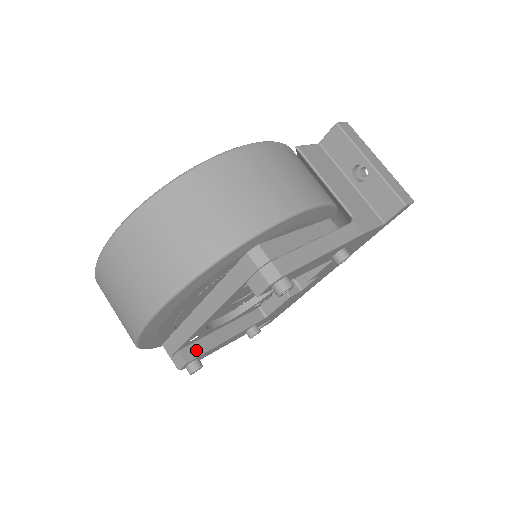
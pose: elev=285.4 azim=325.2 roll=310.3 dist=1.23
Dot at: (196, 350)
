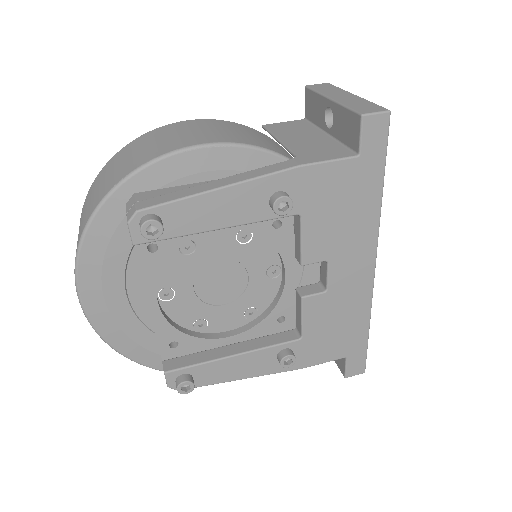
Dot at: (183, 362)
